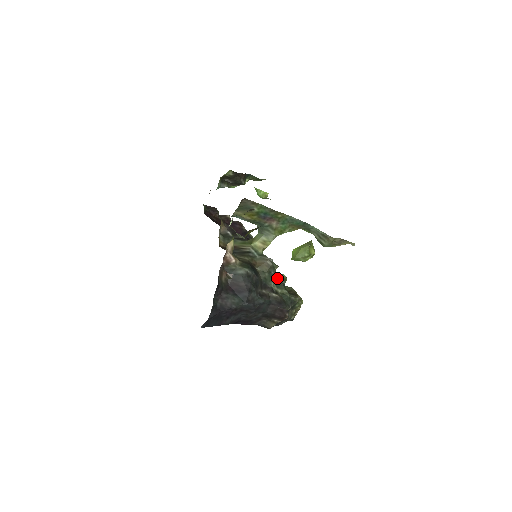
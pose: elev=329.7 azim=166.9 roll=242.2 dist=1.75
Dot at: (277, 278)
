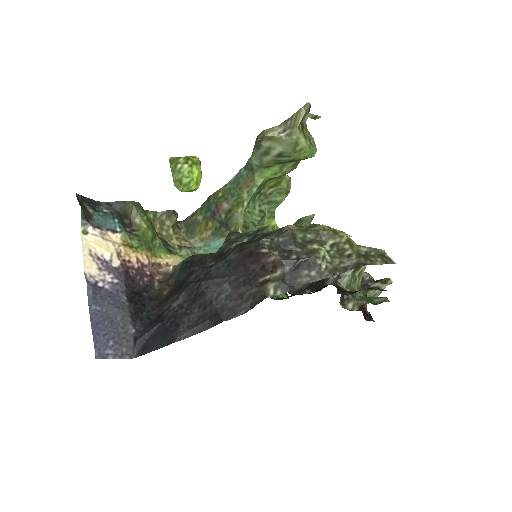
Dot at: (245, 237)
